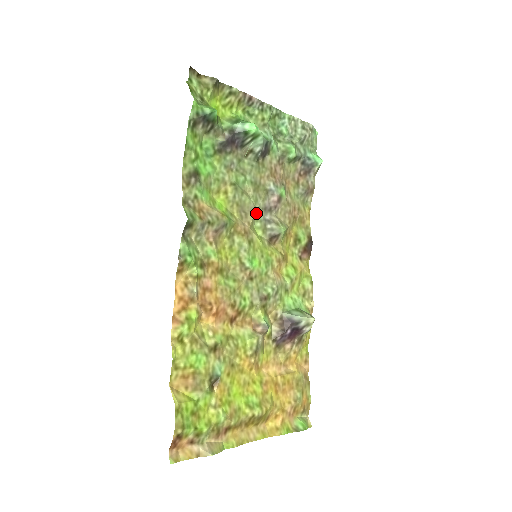
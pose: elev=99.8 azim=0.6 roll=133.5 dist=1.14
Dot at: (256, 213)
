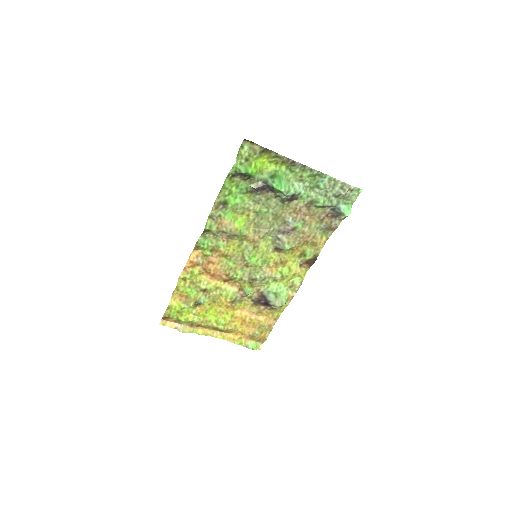
Dot at: (270, 231)
